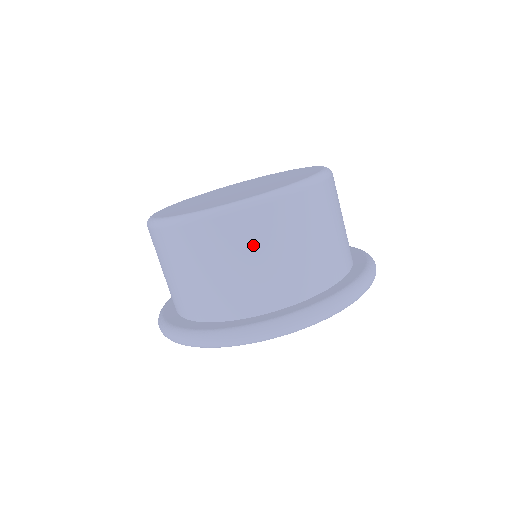
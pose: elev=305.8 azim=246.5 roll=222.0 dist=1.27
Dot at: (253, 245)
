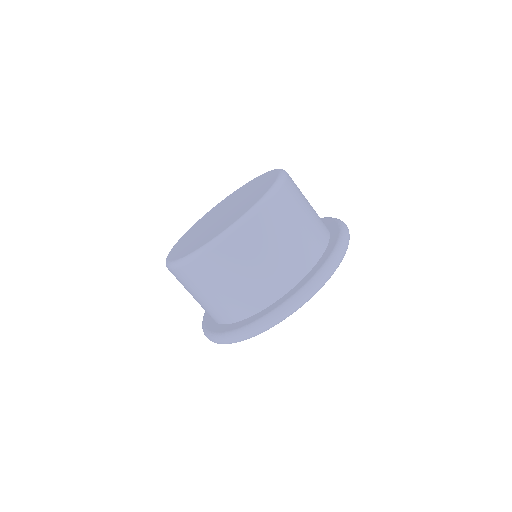
Dot at: (277, 231)
